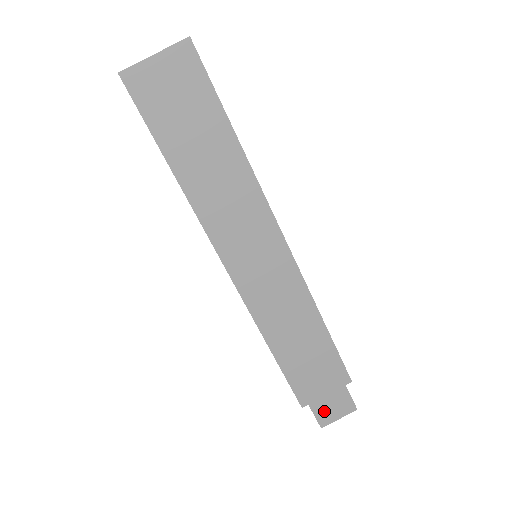
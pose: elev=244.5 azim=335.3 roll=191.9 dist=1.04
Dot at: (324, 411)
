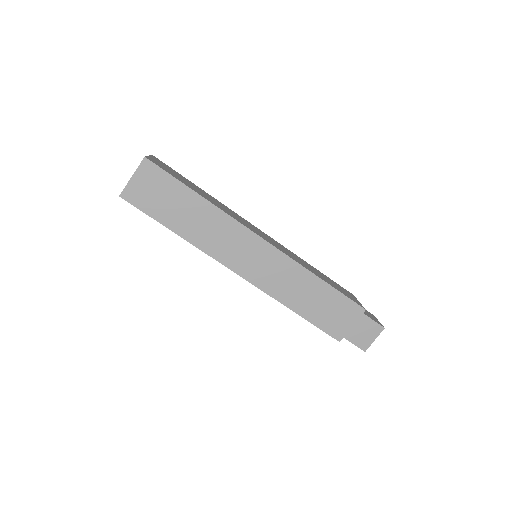
Dot at: (360, 339)
